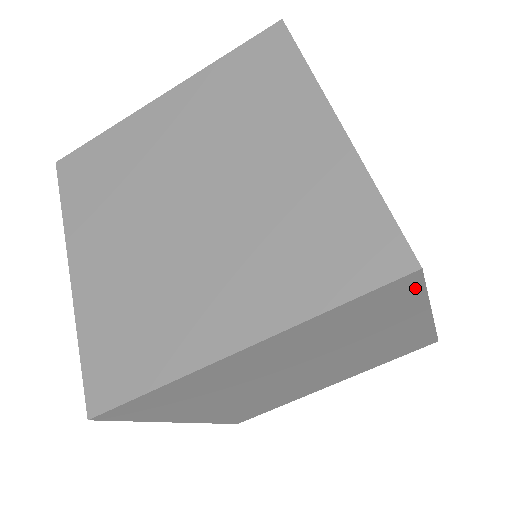
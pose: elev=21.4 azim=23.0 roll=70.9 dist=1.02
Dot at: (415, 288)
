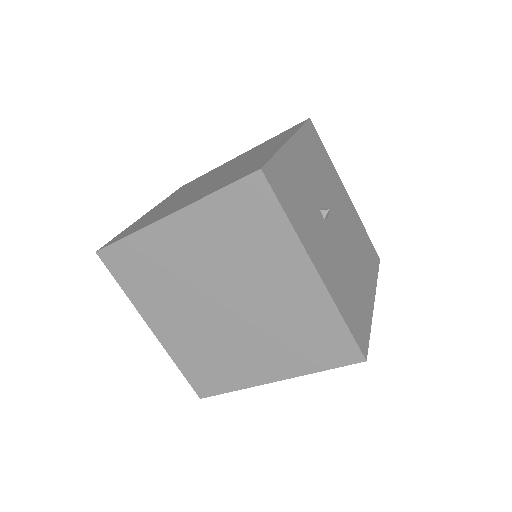
Dot at: occluded
